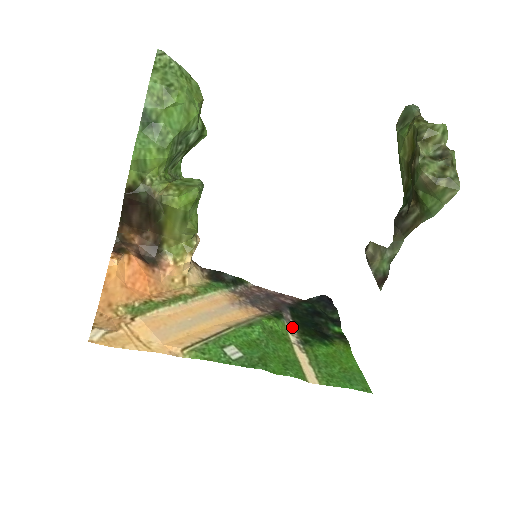
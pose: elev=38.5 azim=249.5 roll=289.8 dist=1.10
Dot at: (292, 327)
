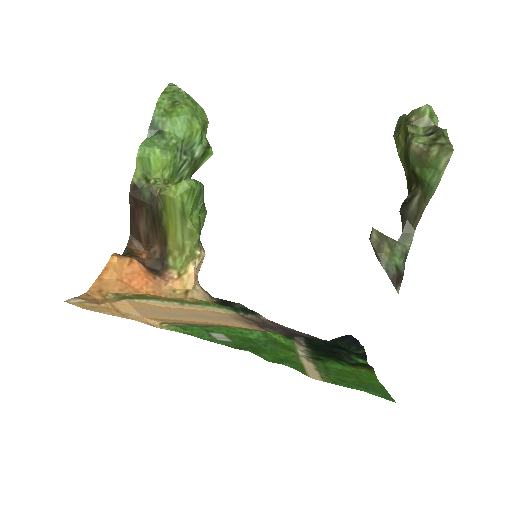
Dot at: (303, 348)
